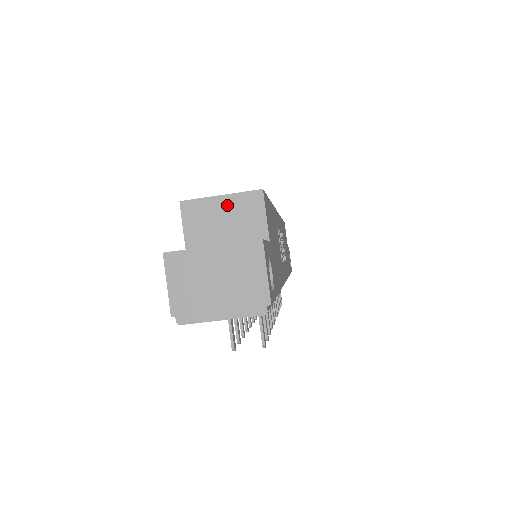
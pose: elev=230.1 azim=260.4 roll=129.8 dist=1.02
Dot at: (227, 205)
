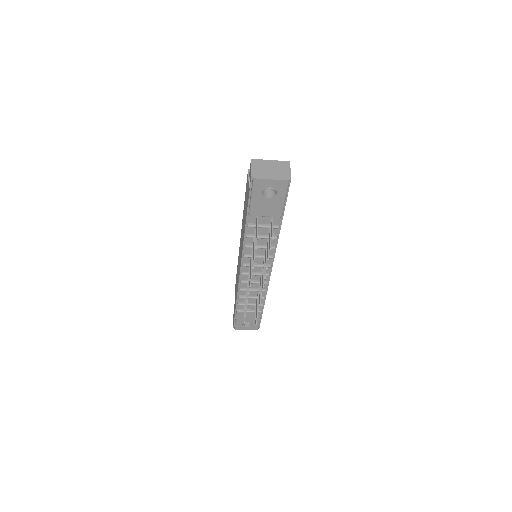
Dot at: occluded
